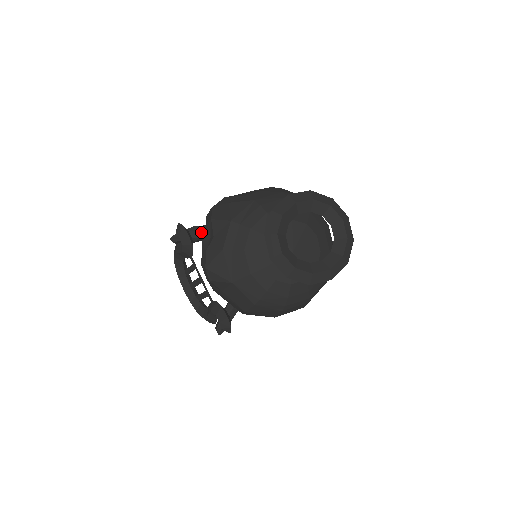
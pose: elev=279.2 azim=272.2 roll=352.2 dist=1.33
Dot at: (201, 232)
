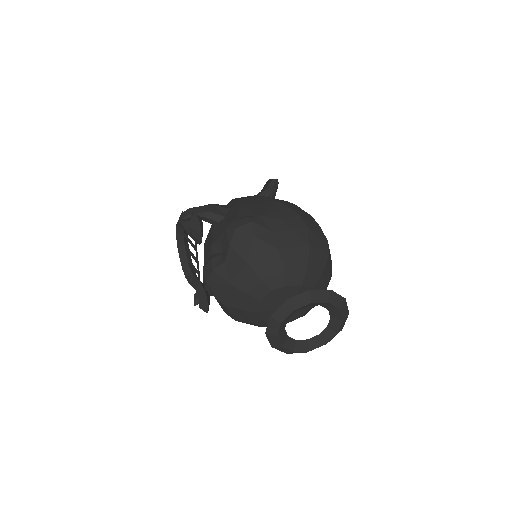
Dot at: (214, 222)
